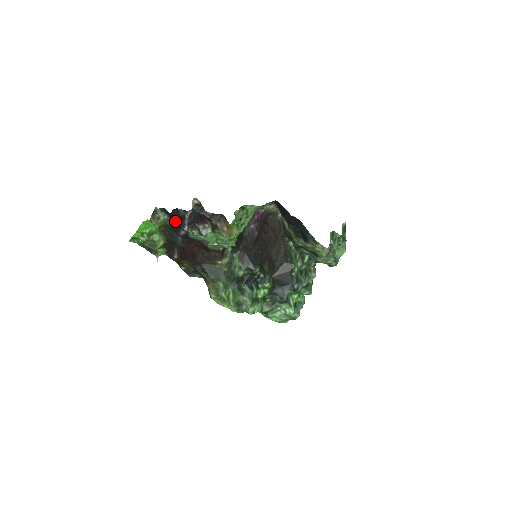
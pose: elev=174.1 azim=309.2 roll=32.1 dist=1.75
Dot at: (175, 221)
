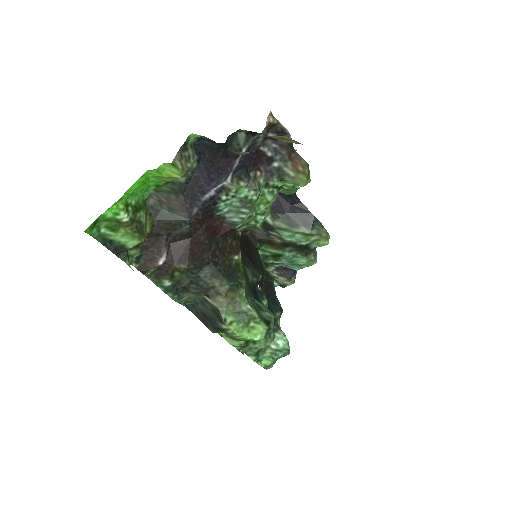
Dot at: (208, 168)
